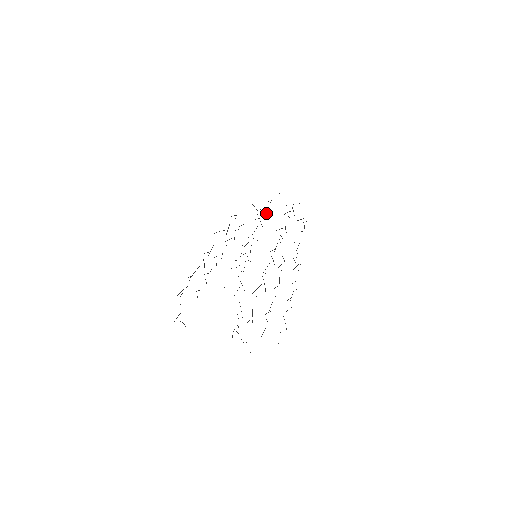
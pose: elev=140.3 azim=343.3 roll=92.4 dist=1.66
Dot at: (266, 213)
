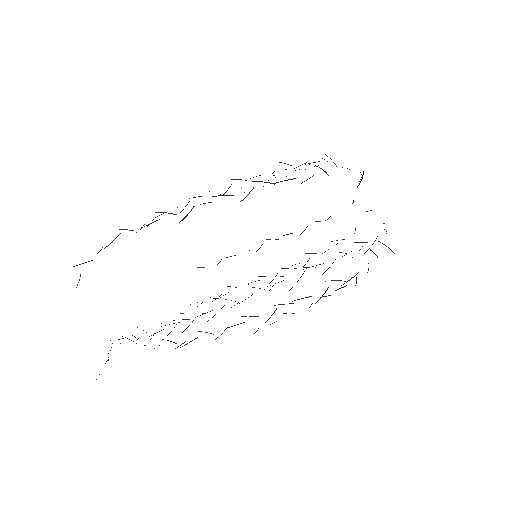
Dot at: (297, 281)
